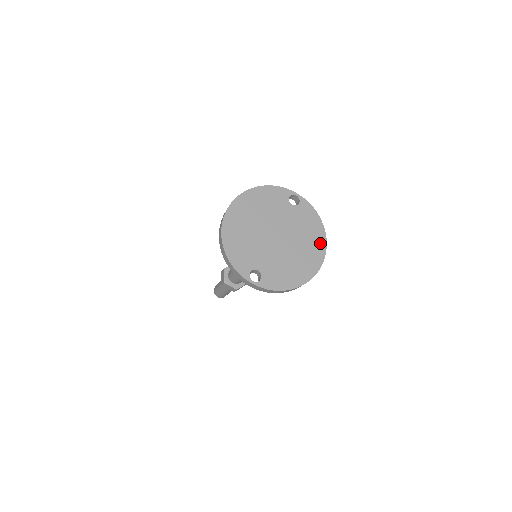
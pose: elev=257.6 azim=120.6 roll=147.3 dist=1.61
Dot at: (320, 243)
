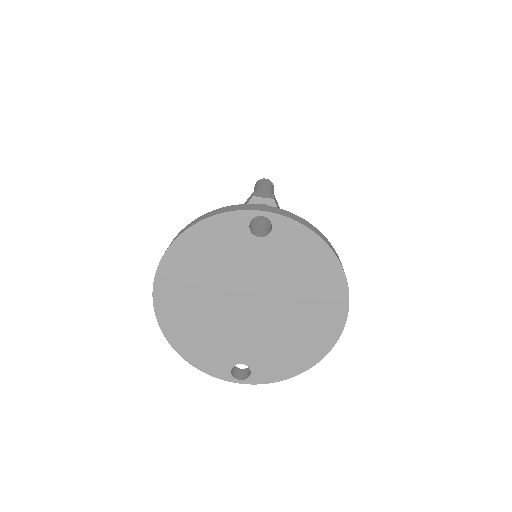
Dot at: (334, 285)
